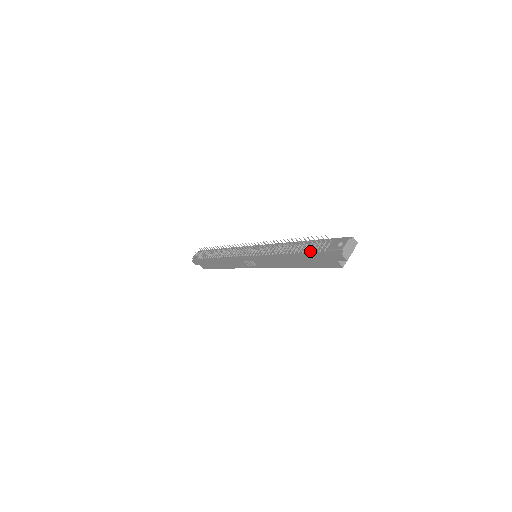
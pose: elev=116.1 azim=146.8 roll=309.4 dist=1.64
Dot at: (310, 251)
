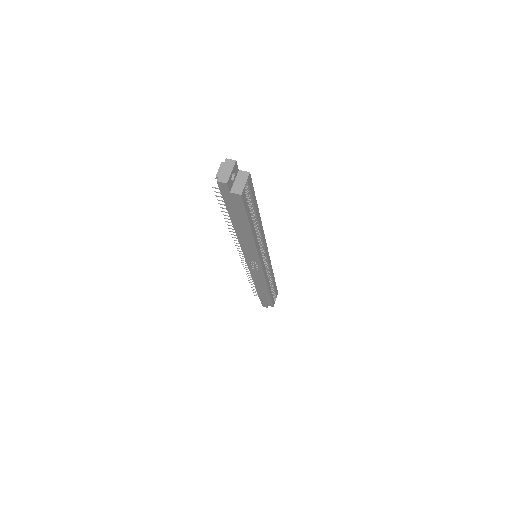
Dot at: occluded
